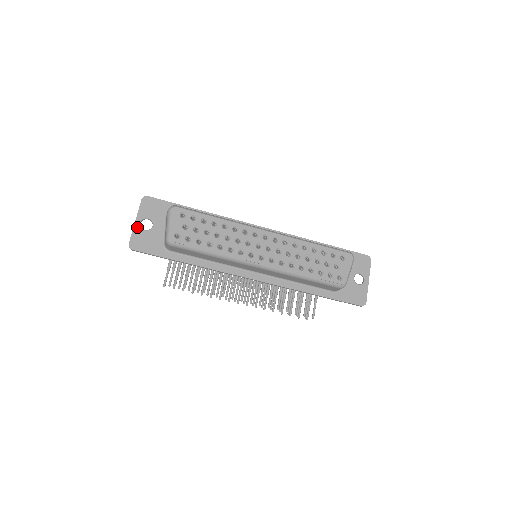
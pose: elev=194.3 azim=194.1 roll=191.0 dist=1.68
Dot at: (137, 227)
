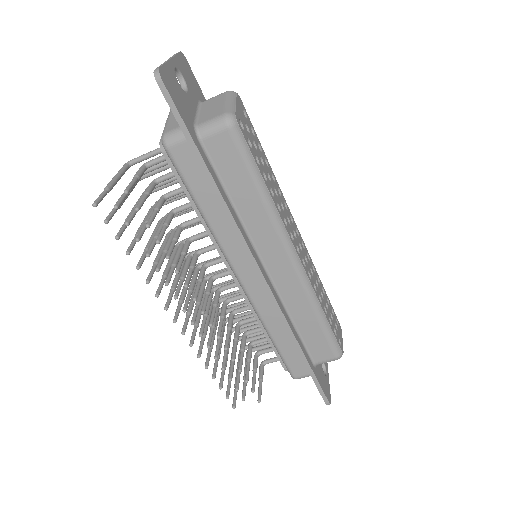
Dot at: (171, 67)
